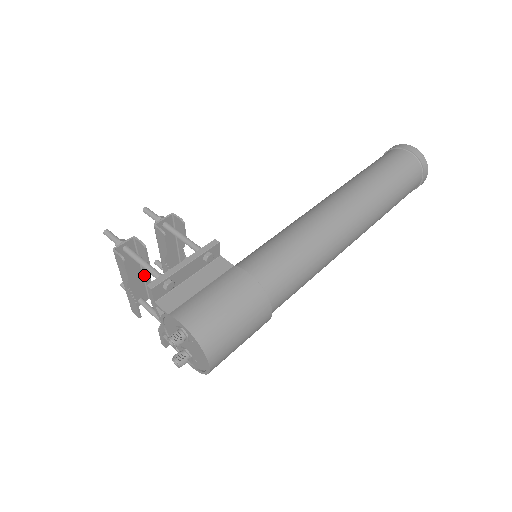
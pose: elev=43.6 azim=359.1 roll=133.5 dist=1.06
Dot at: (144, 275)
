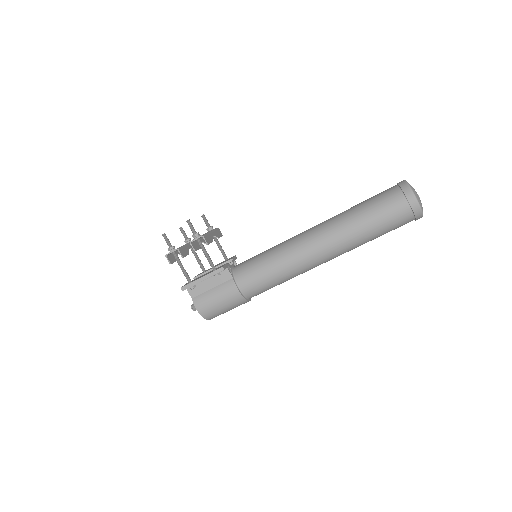
Dot at: (189, 245)
